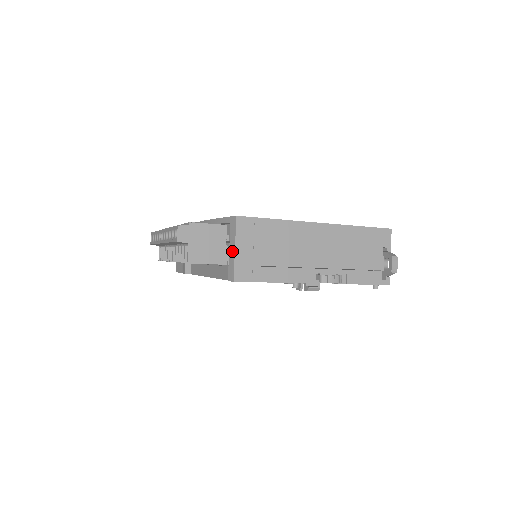
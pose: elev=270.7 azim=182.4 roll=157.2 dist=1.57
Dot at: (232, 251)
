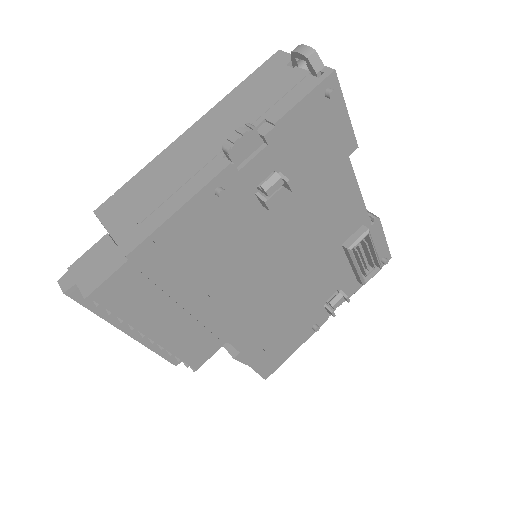
Dot at: occluded
